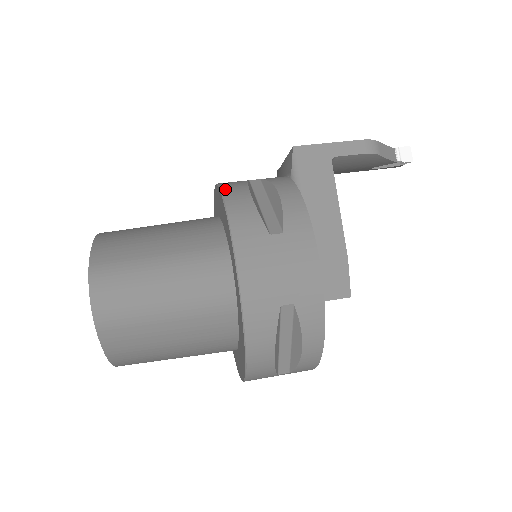
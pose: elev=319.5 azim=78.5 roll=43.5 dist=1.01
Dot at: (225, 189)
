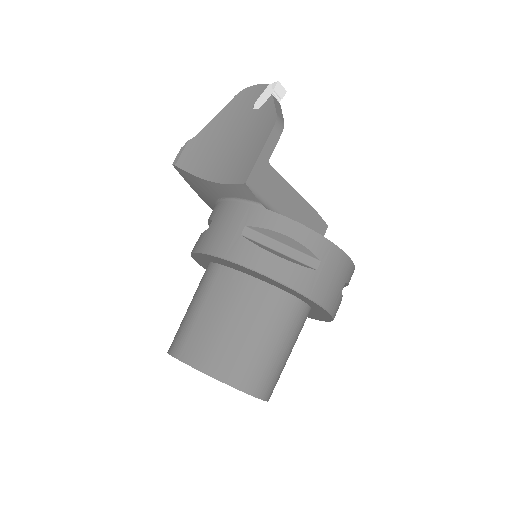
Dot at: (255, 267)
